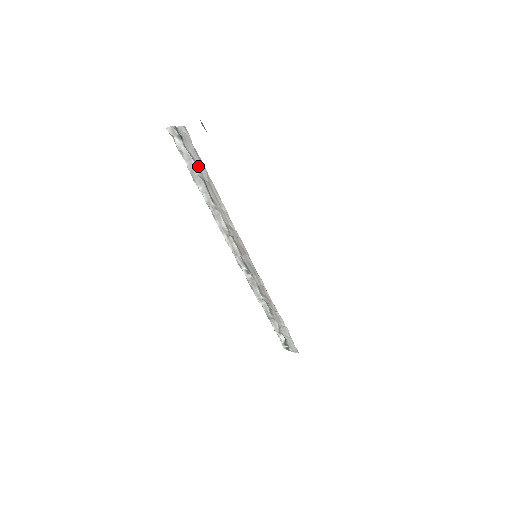
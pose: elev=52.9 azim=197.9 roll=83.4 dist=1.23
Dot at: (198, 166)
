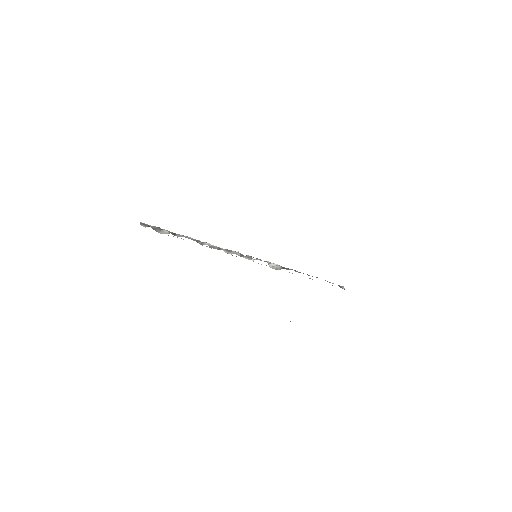
Dot at: occluded
